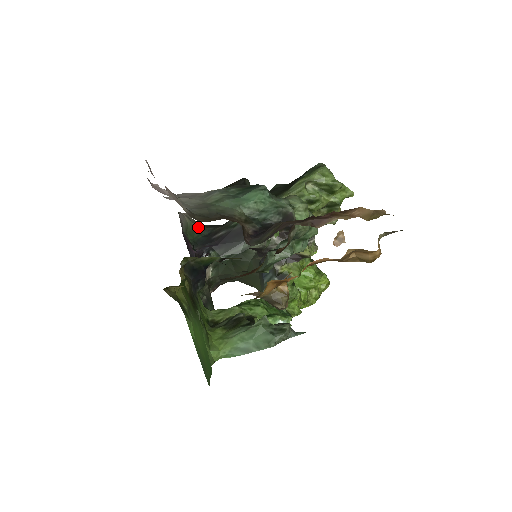
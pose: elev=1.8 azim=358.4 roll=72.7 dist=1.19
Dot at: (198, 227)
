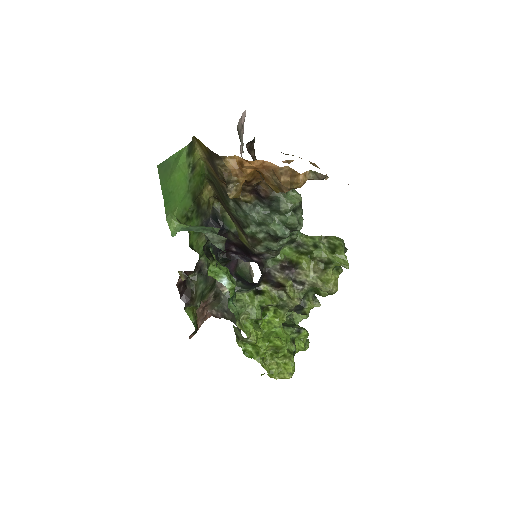
Dot at: (250, 277)
